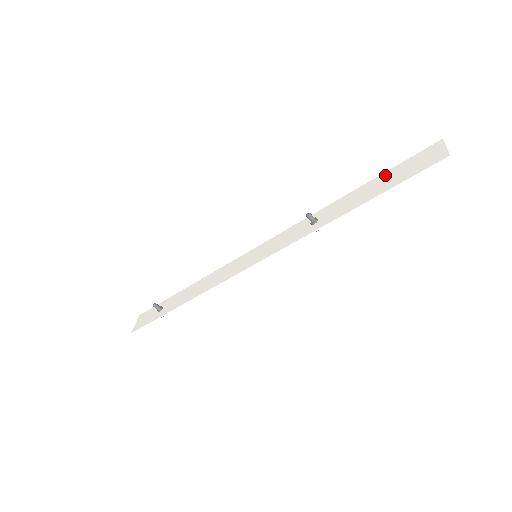
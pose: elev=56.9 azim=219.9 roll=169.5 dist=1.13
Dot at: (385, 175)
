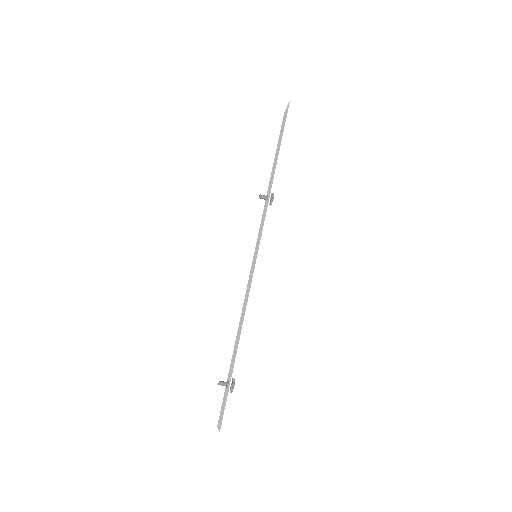
Dot at: (277, 146)
